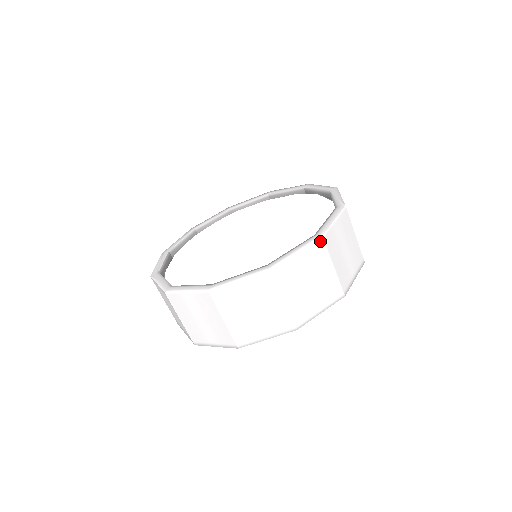
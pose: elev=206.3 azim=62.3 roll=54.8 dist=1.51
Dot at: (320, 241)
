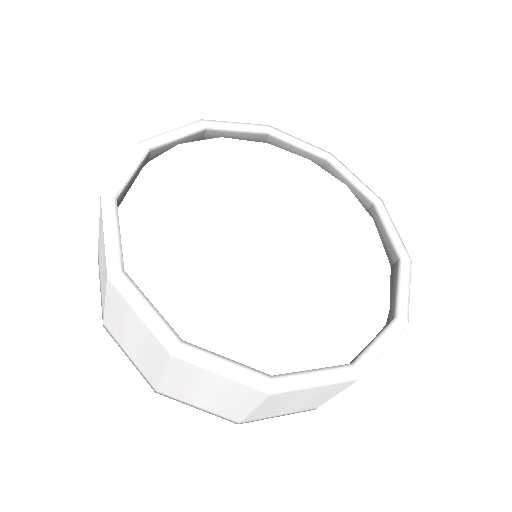
Dot at: (402, 330)
